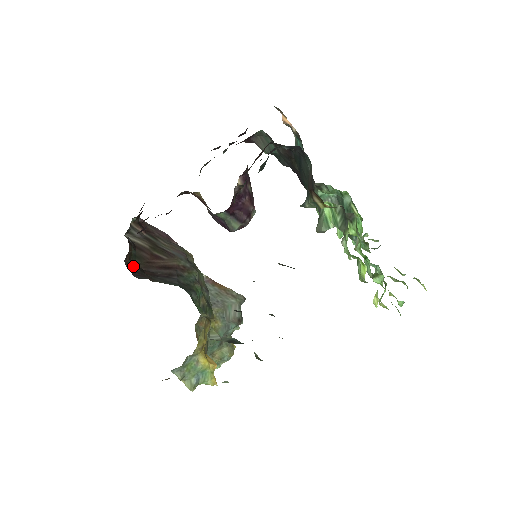
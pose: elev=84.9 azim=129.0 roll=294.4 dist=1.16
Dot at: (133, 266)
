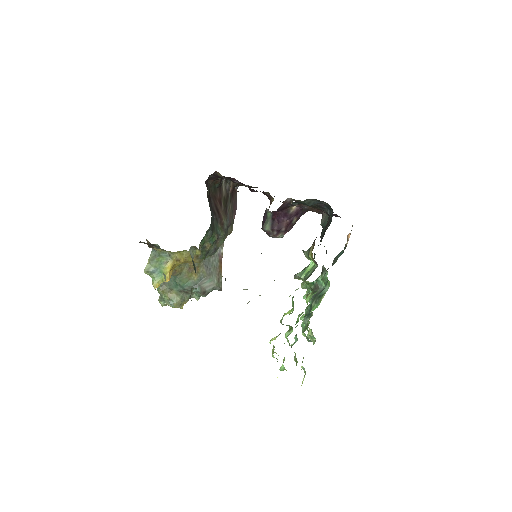
Dot at: (209, 185)
